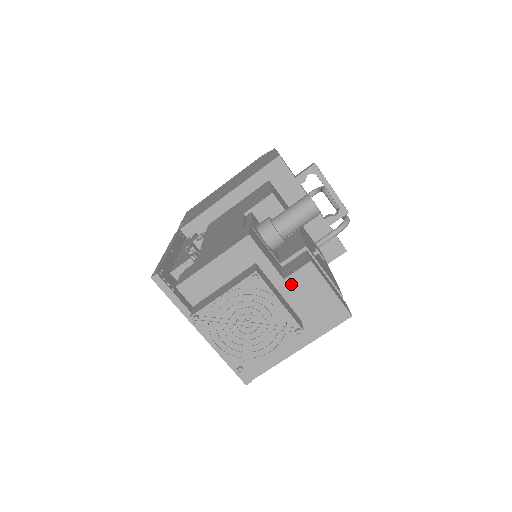
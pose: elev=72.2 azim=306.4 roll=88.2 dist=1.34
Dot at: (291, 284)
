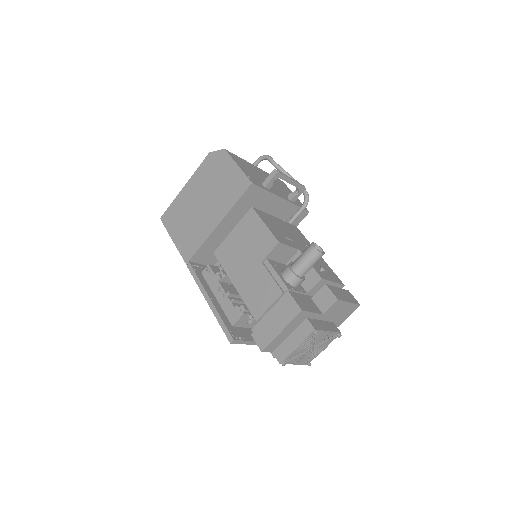
Dot at: (327, 314)
